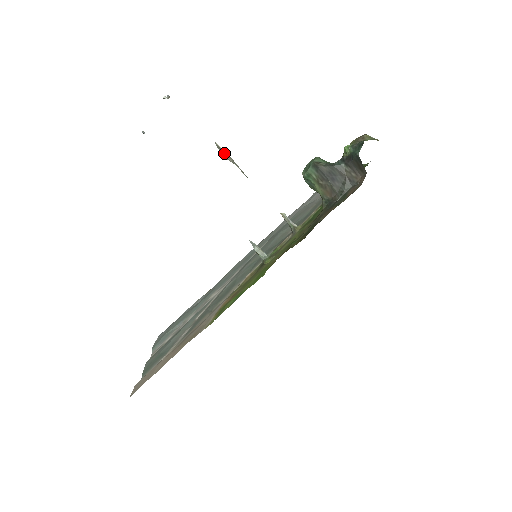
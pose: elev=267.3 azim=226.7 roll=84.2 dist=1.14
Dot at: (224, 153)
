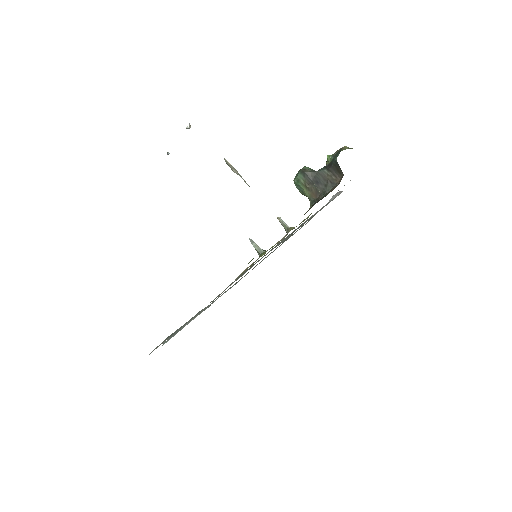
Dot at: (231, 166)
